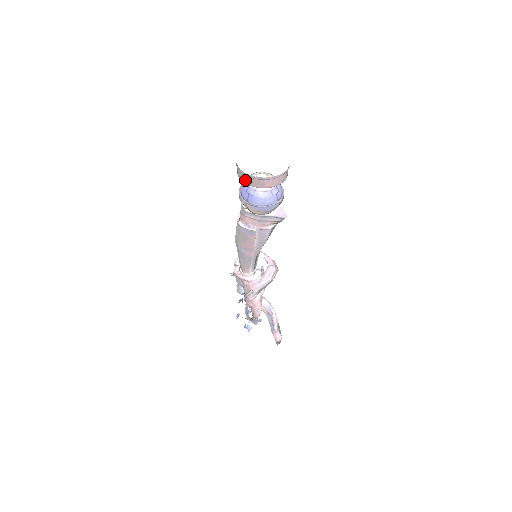
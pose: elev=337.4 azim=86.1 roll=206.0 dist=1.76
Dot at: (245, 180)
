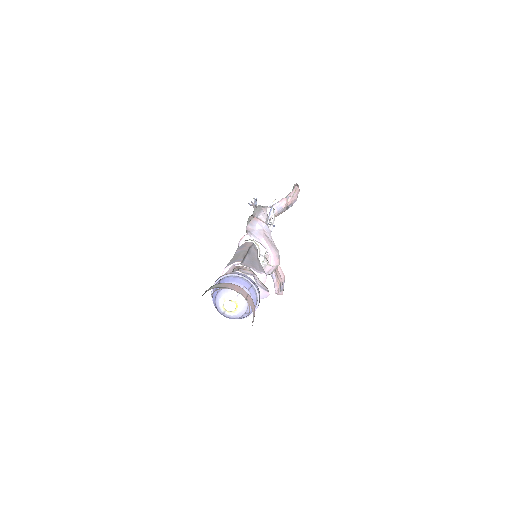
Dot at: occluded
